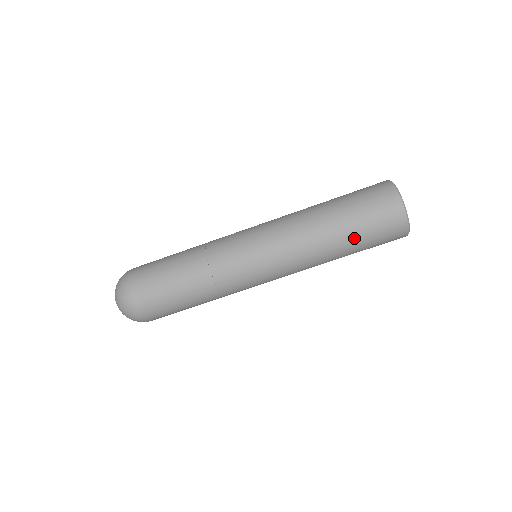
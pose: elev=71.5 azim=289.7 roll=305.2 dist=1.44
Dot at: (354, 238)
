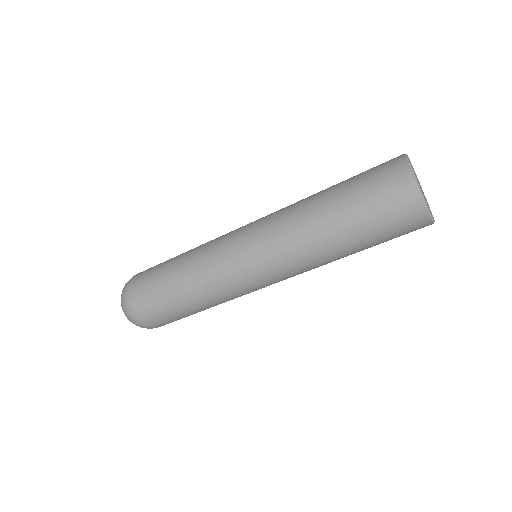
Dot at: (370, 247)
